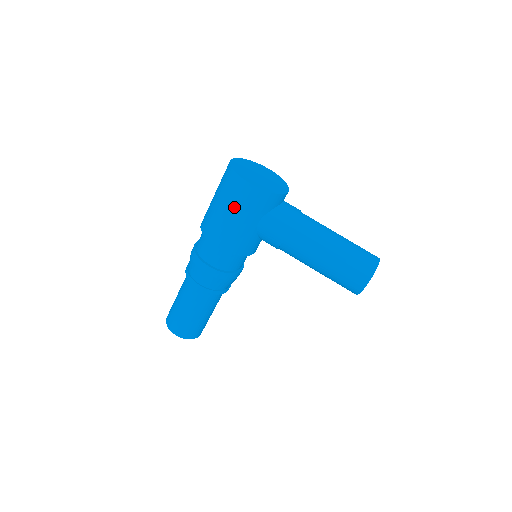
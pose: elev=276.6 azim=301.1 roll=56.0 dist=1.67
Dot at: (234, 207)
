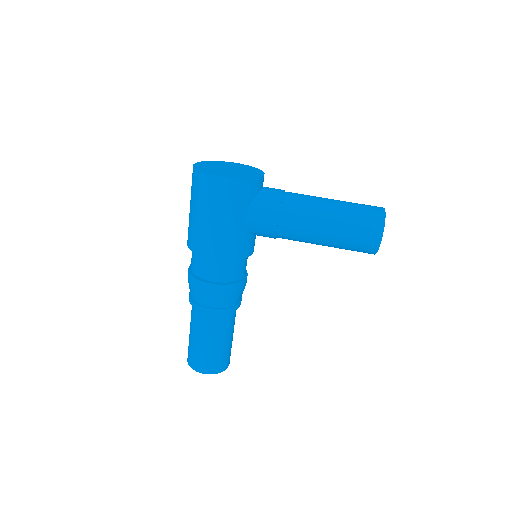
Dot at: (214, 209)
